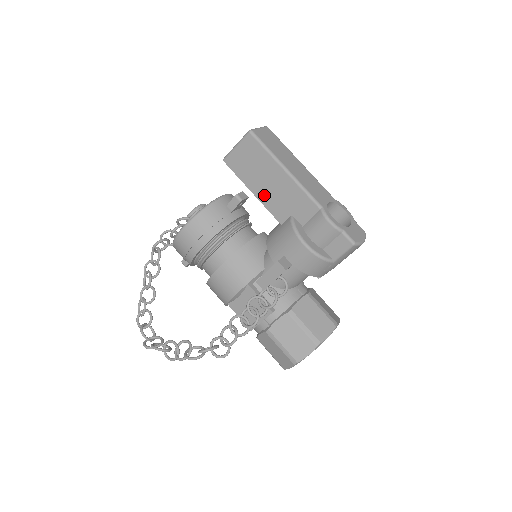
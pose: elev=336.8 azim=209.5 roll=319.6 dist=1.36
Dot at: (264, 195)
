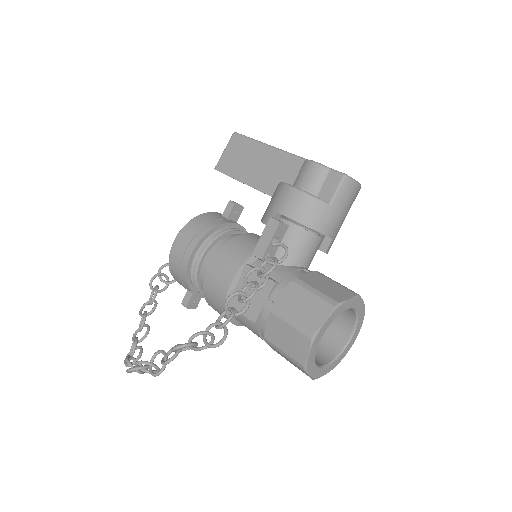
Dot at: (252, 178)
